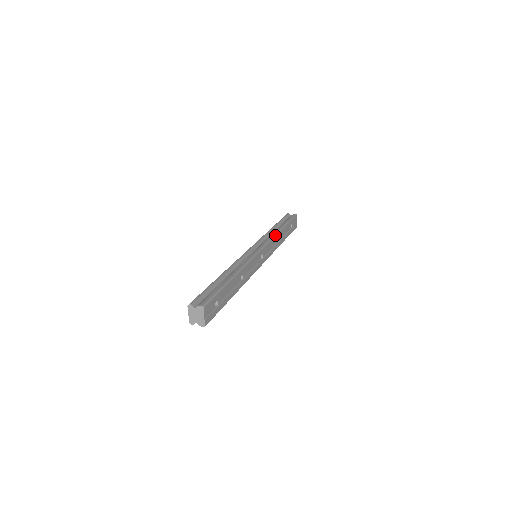
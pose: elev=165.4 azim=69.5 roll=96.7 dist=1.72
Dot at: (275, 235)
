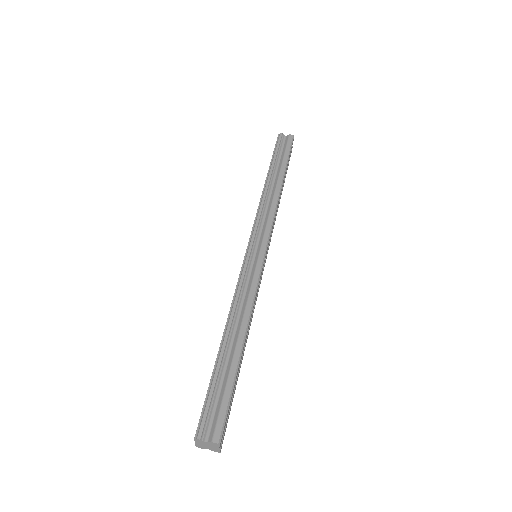
Dot at: (276, 205)
